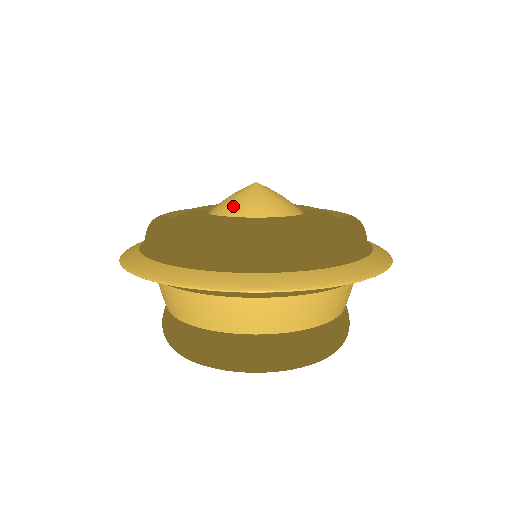
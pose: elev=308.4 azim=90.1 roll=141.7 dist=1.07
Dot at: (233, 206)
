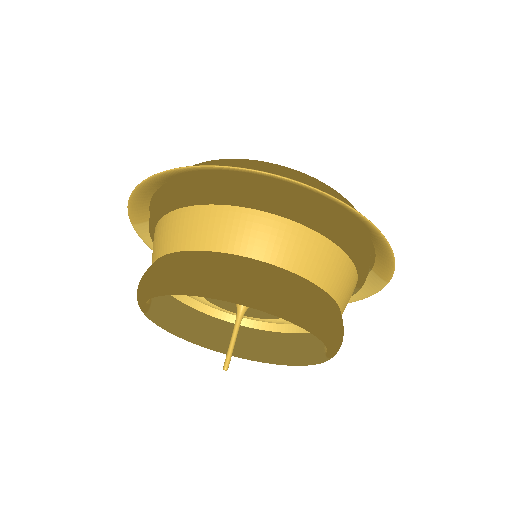
Dot at: occluded
